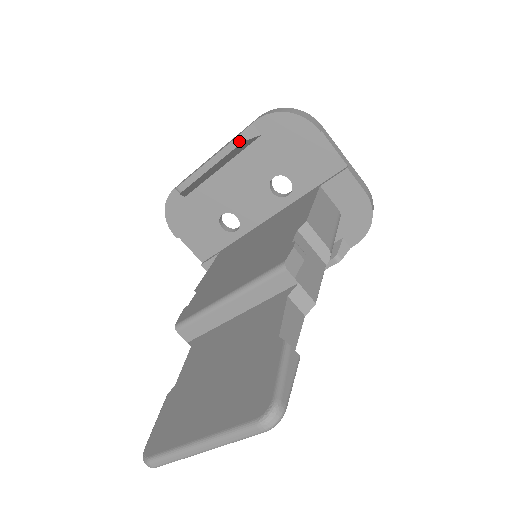
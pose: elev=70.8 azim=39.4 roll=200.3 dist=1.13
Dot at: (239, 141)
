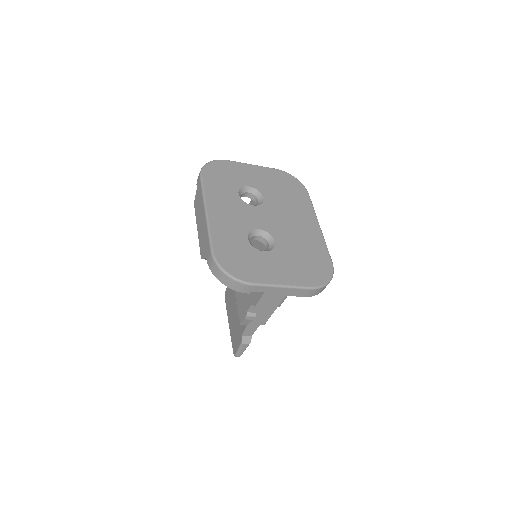
Dot at: occluded
